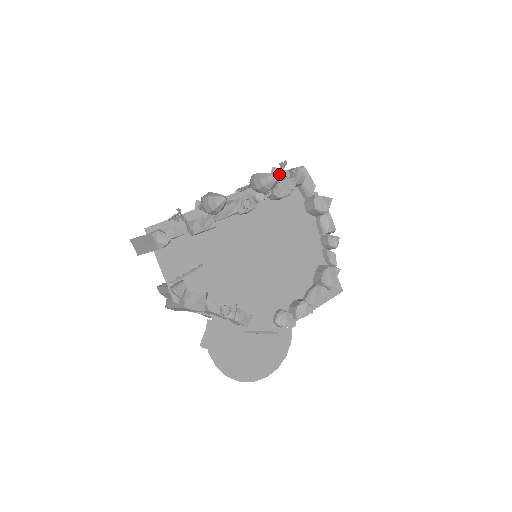
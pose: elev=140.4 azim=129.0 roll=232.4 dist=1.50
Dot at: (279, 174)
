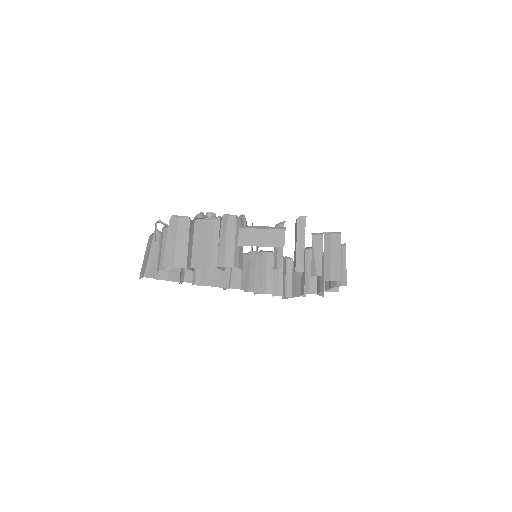
Dot at: occluded
